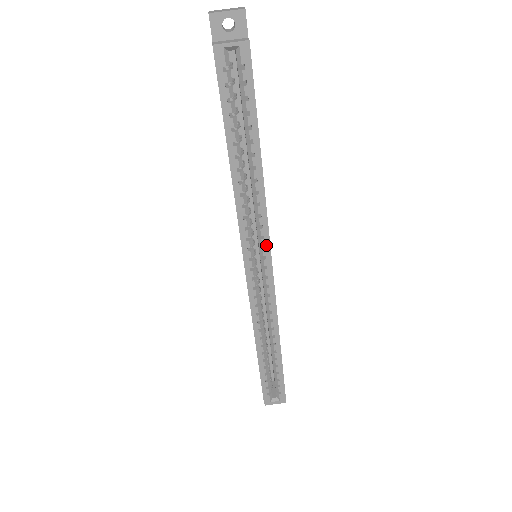
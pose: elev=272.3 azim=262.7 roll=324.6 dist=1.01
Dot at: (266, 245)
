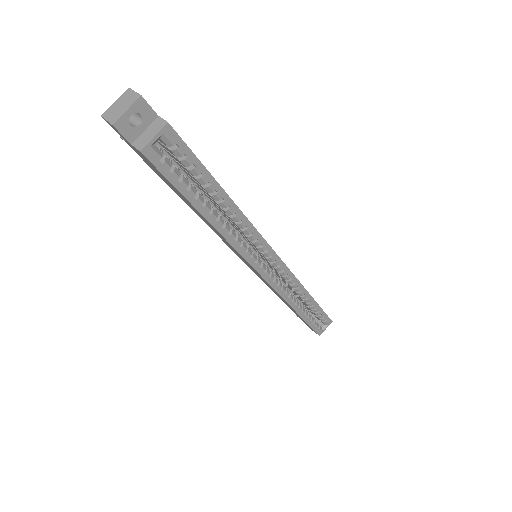
Dot at: (267, 248)
